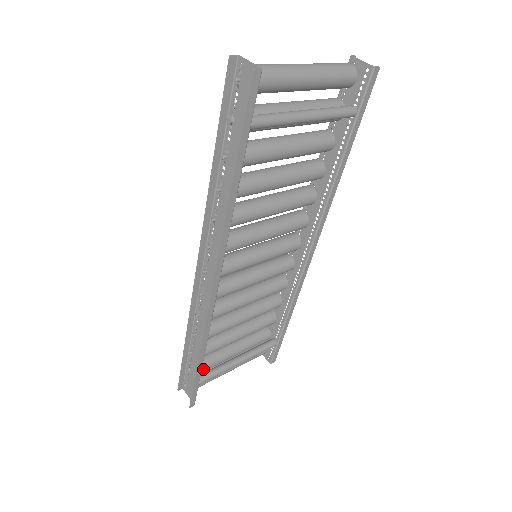
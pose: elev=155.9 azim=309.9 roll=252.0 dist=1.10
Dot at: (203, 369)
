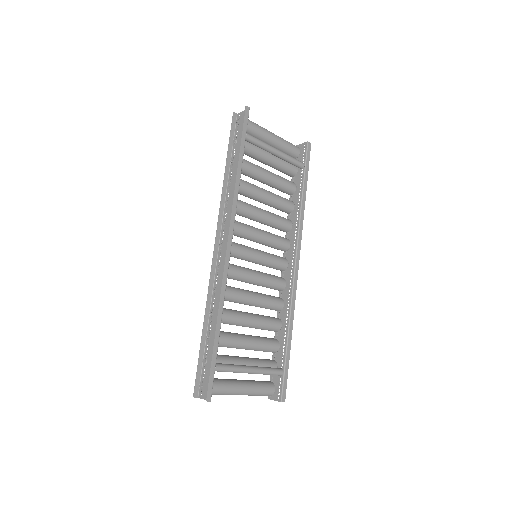
Dot at: (218, 362)
